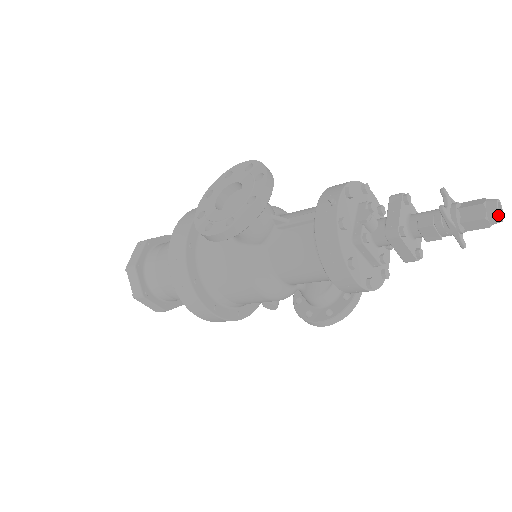
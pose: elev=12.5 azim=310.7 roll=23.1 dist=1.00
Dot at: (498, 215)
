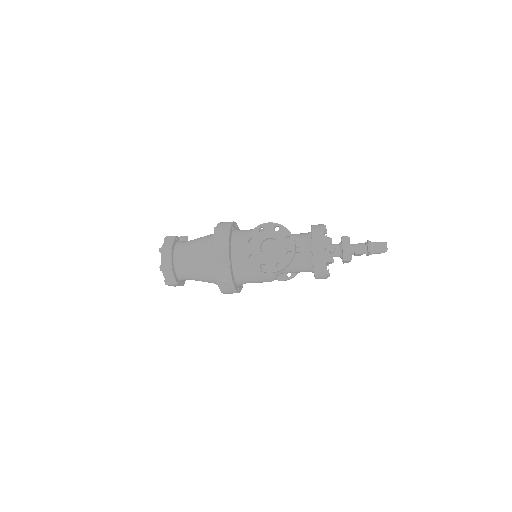
Dot at: occluded
